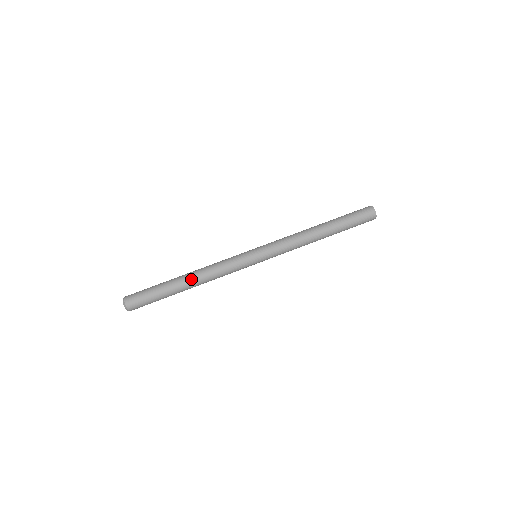
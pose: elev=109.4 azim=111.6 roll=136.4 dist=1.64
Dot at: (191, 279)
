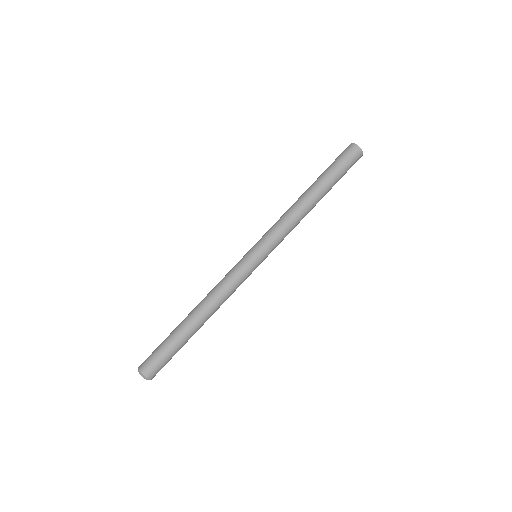
Dot at: (202, 317)
